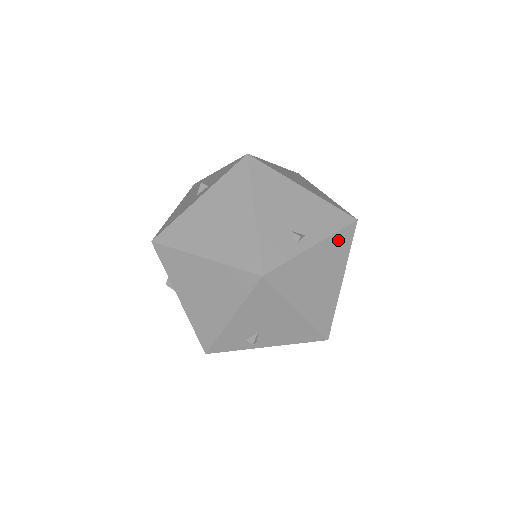
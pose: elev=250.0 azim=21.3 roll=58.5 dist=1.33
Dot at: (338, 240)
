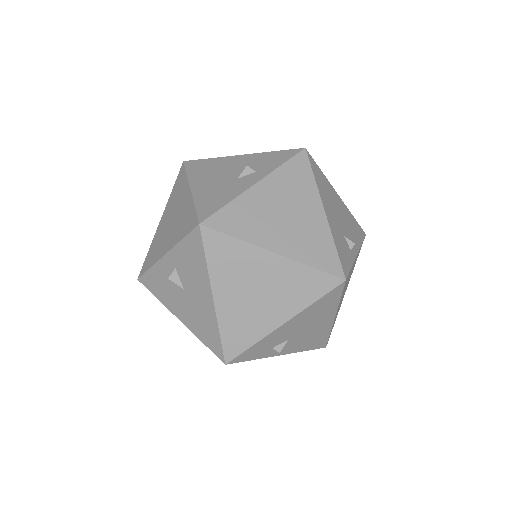
Dot at: (359, 251)
